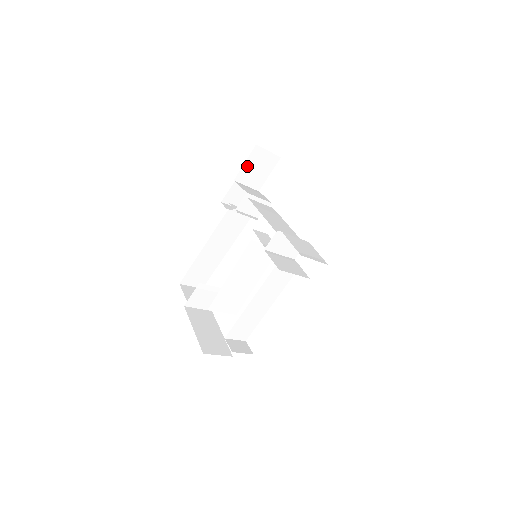
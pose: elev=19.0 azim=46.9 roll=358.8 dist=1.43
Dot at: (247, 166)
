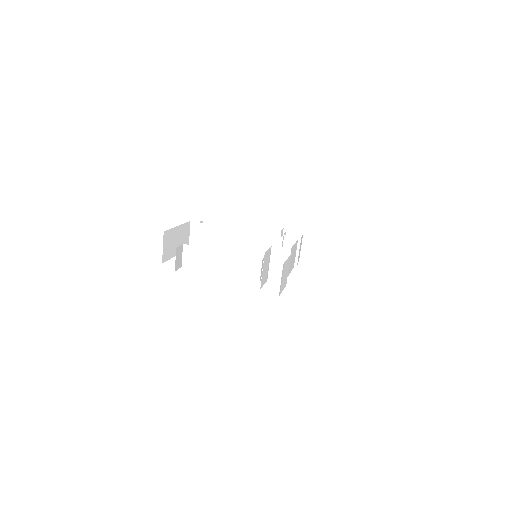
Dot at: (318, 239)
